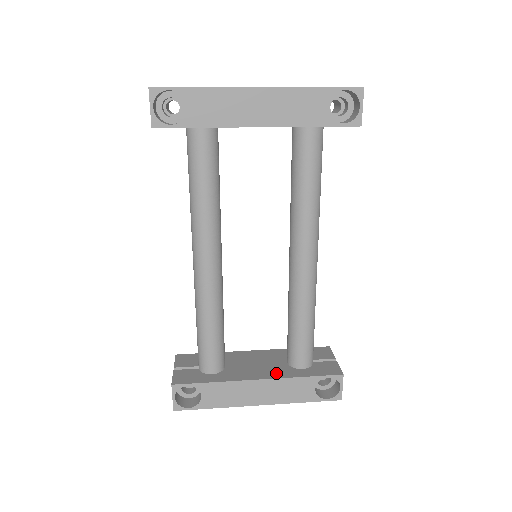
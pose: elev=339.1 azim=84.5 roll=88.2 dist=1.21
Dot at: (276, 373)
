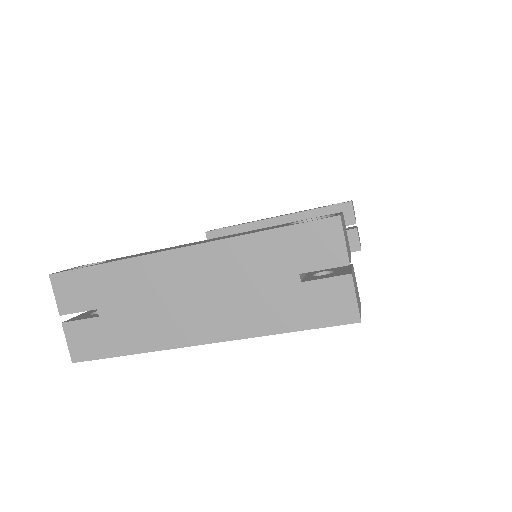
Dot at: occluded
